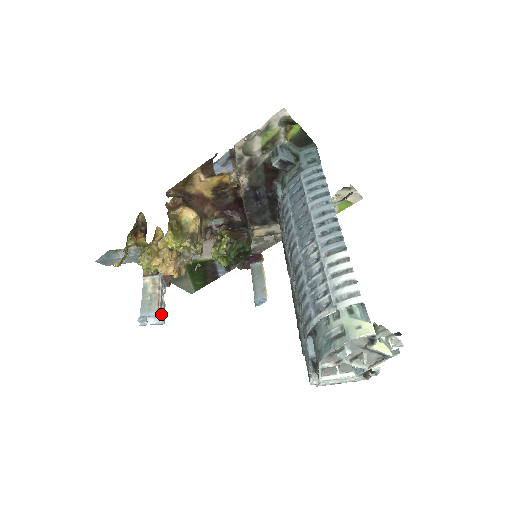
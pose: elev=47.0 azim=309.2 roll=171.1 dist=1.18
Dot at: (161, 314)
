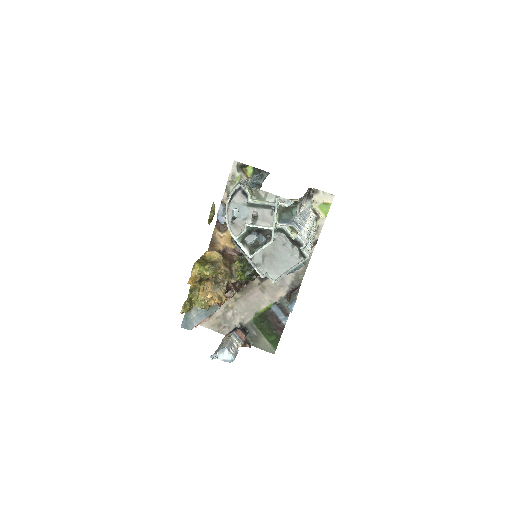
Dot at: (228, 349)
